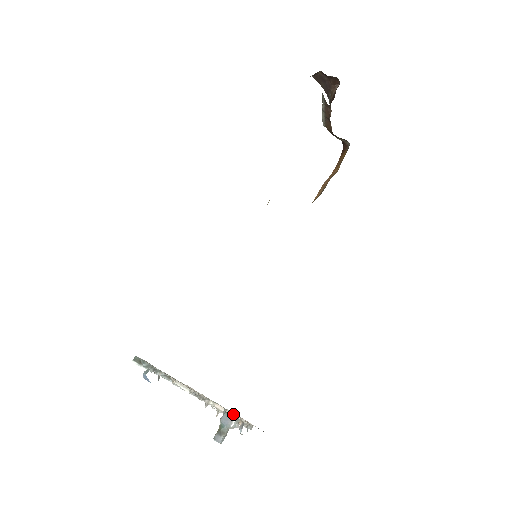
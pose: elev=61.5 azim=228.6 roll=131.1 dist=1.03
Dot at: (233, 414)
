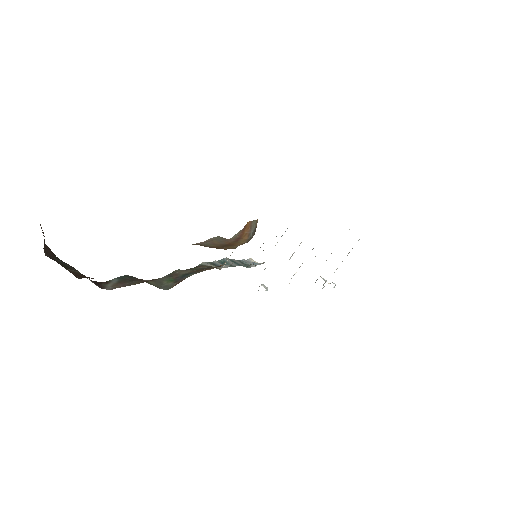
Dot at: occluded
